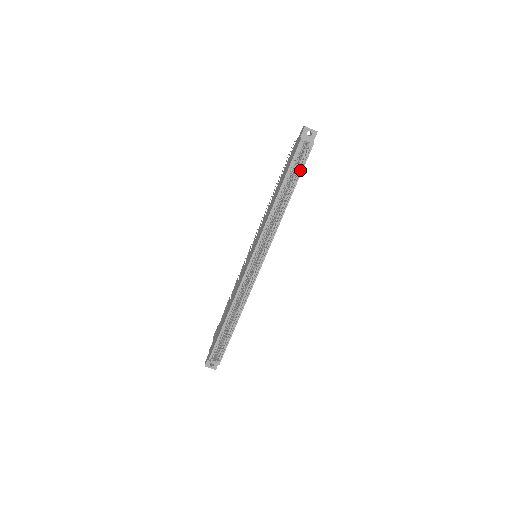
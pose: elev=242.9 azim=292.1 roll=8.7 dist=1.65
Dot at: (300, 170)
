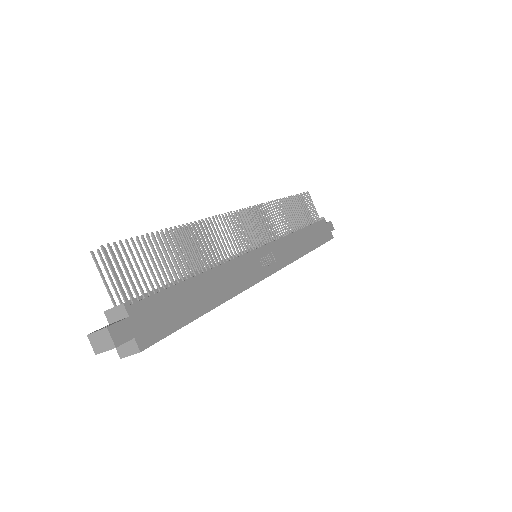
Dot at: (177, 326)
